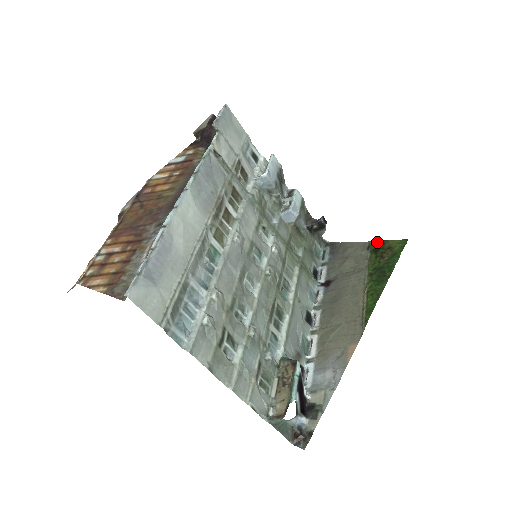
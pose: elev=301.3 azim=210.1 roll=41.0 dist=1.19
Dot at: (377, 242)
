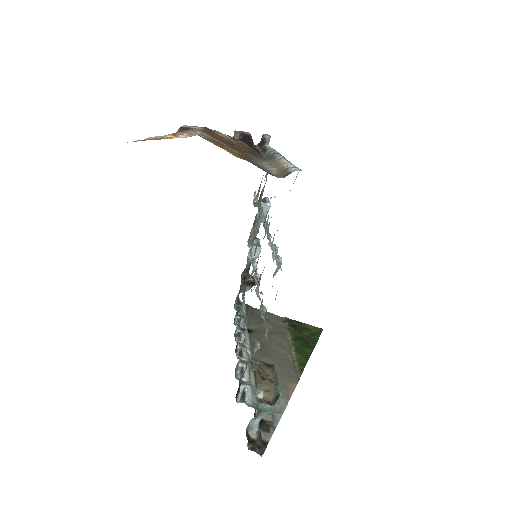
Dot at: (294, 320)
